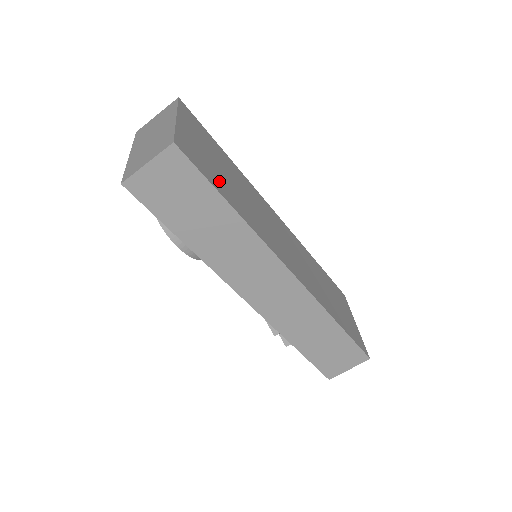
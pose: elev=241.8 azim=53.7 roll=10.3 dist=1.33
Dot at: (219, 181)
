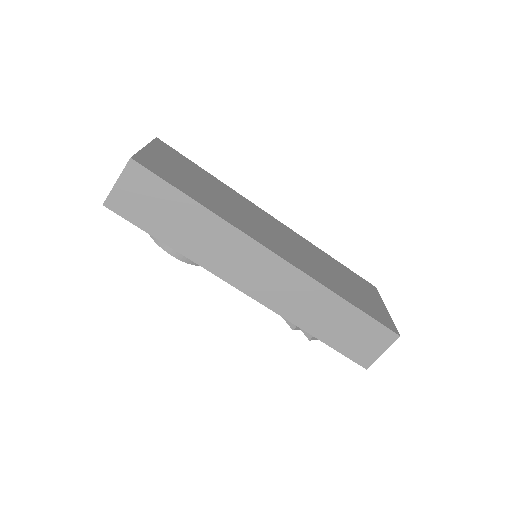
Dot at: (186, 186)
